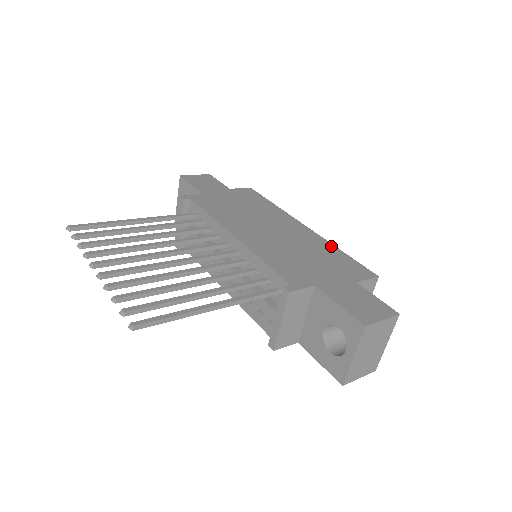
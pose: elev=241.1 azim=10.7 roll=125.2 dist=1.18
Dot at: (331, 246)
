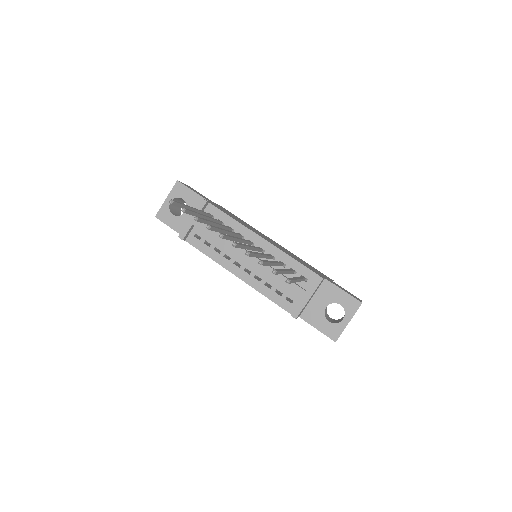
Dot at: occluded
